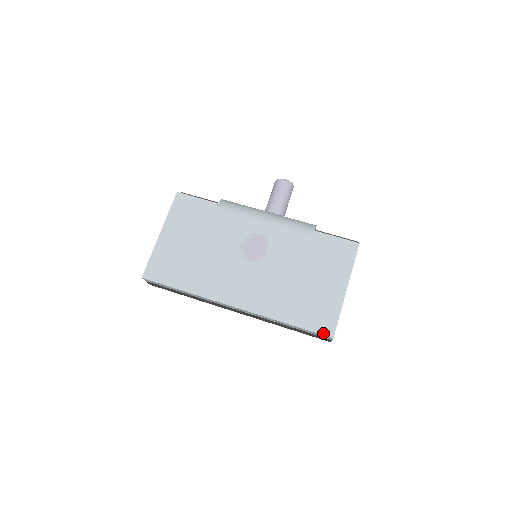
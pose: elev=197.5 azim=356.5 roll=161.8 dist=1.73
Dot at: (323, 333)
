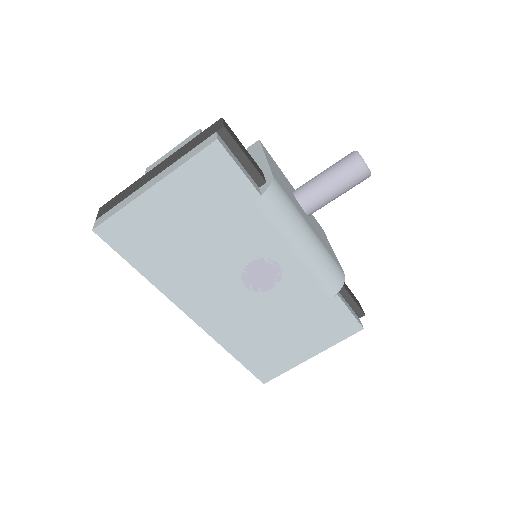
Dot at: (259, 377)
